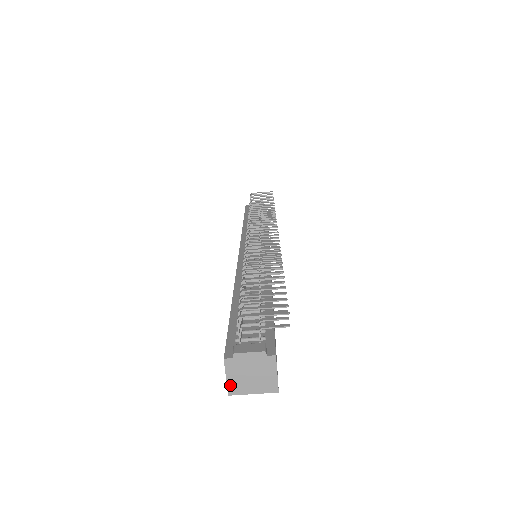
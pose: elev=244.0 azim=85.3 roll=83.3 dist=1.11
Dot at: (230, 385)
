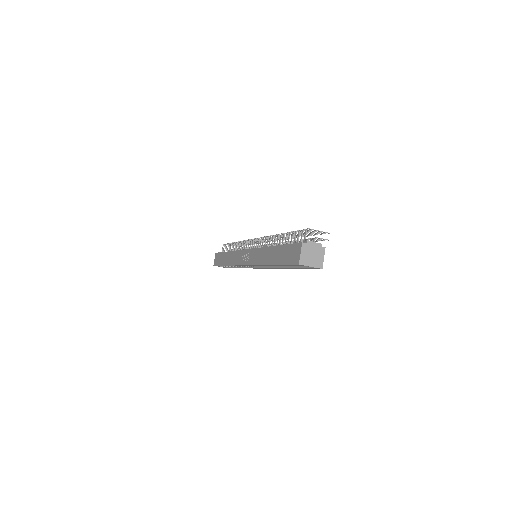
Dot at: (301, 258)
